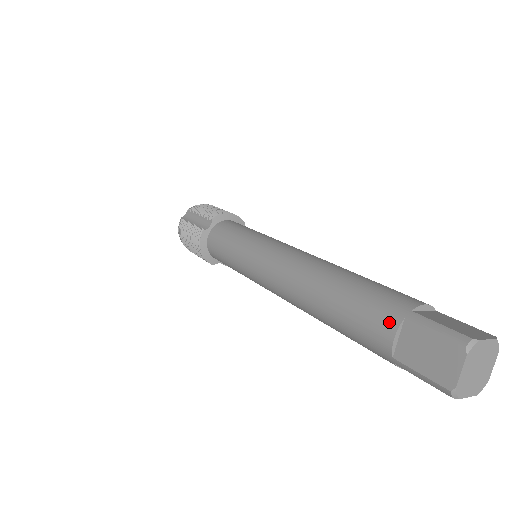
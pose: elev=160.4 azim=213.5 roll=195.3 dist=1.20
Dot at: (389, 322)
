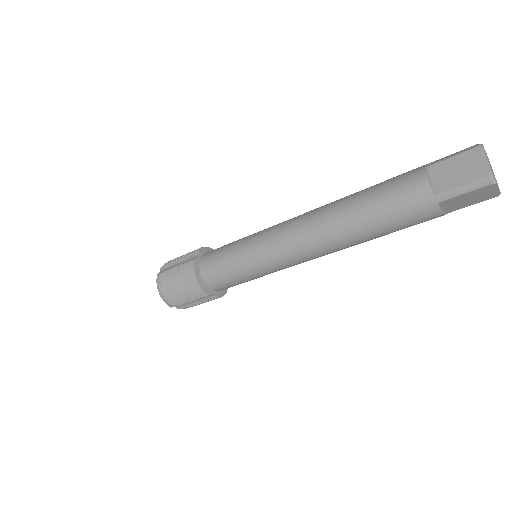
Dot at: (417, 175)
